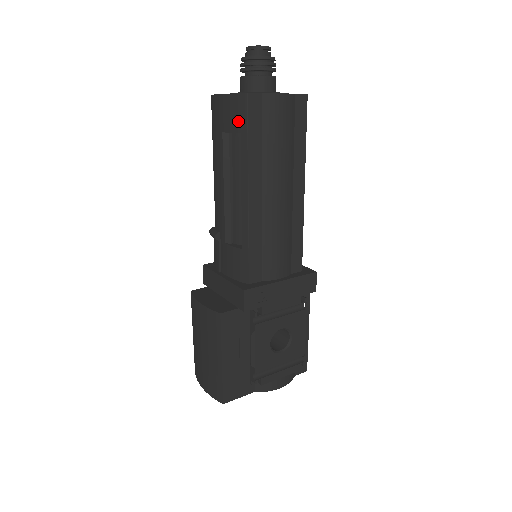
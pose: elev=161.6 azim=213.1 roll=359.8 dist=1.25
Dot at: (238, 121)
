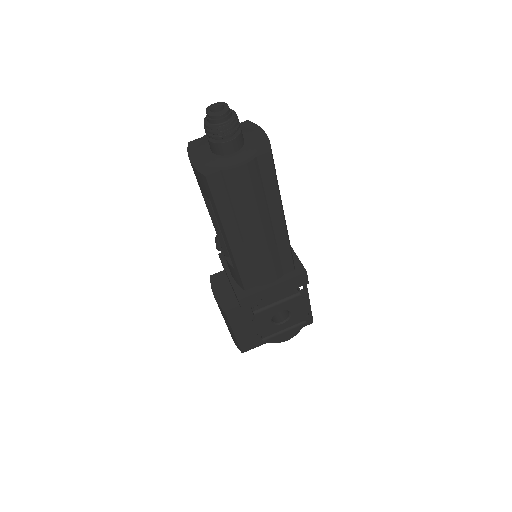
Dot at: (206, 191)
